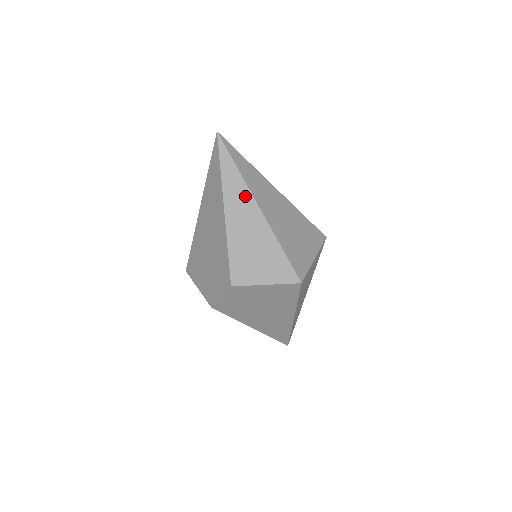
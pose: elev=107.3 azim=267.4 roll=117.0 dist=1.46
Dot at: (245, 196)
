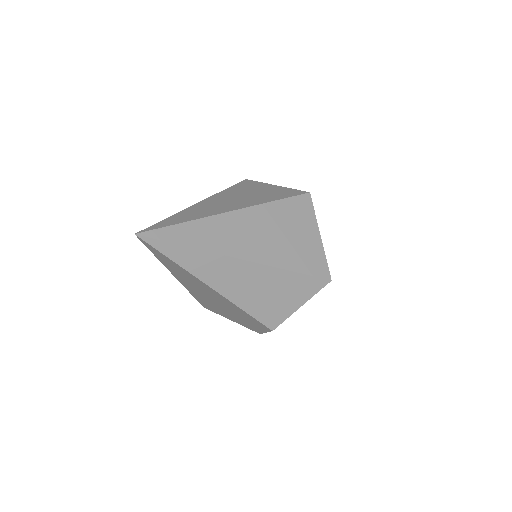
Dot at: (220, 262)
